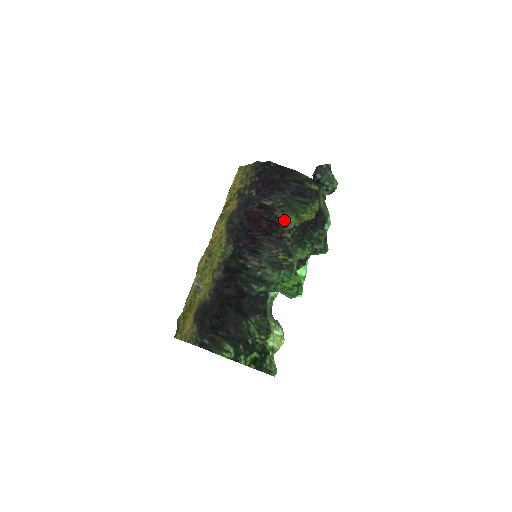
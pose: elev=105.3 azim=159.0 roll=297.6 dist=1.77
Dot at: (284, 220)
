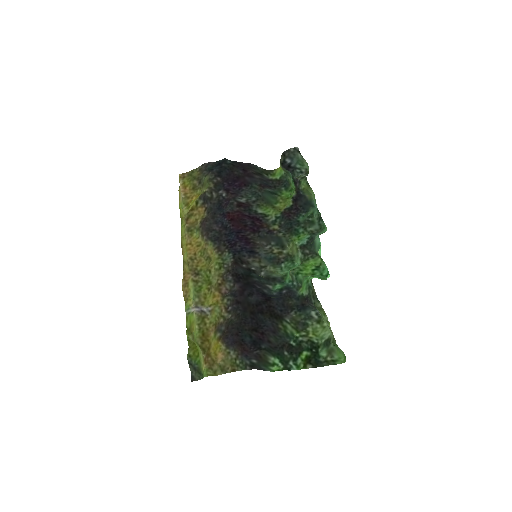
Dot at: (263, 214)
